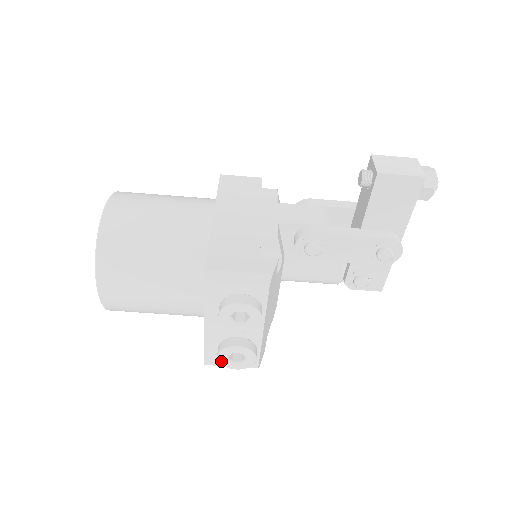
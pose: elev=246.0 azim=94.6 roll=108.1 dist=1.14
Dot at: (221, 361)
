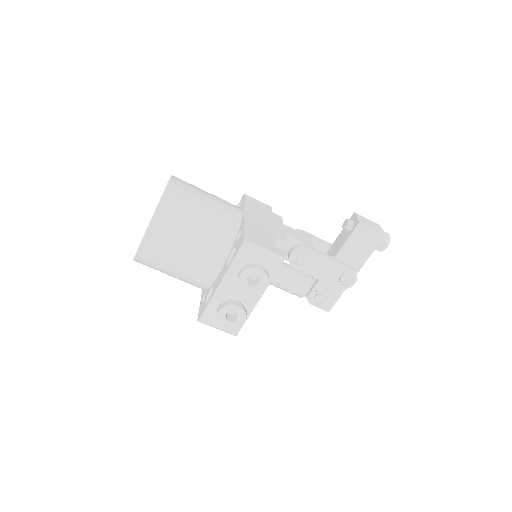
Dot at: (219, 316)
